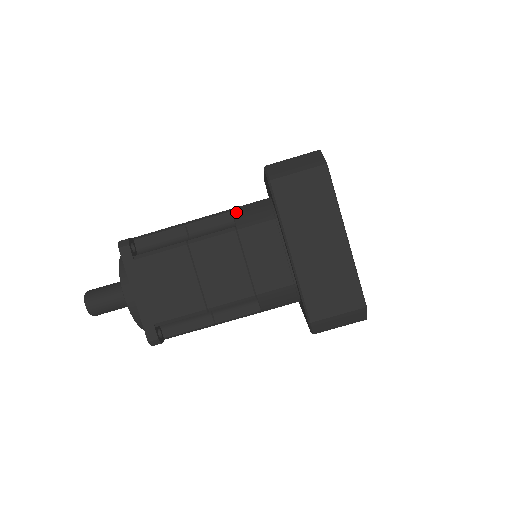
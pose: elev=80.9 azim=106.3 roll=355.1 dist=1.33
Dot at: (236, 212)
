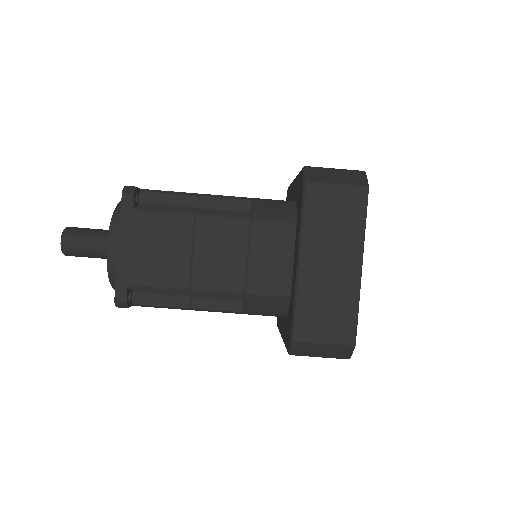
Dot at: (256, 202)
